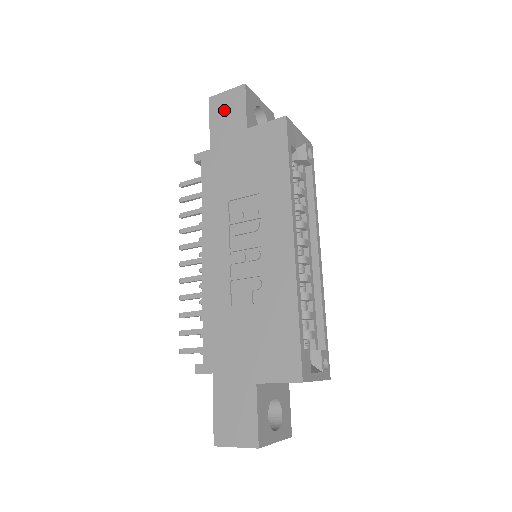
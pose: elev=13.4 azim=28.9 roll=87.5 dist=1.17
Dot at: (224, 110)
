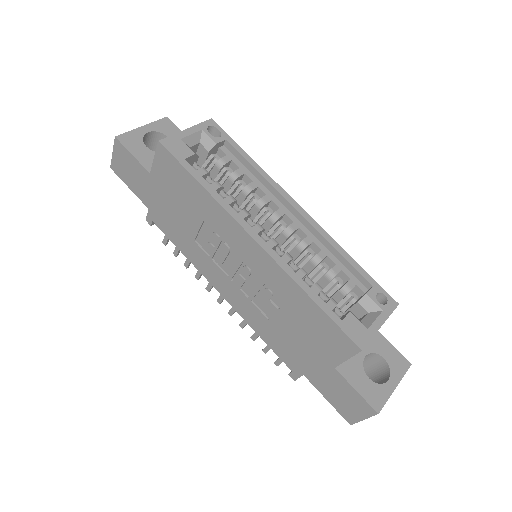
Dot at: (126, 170)
